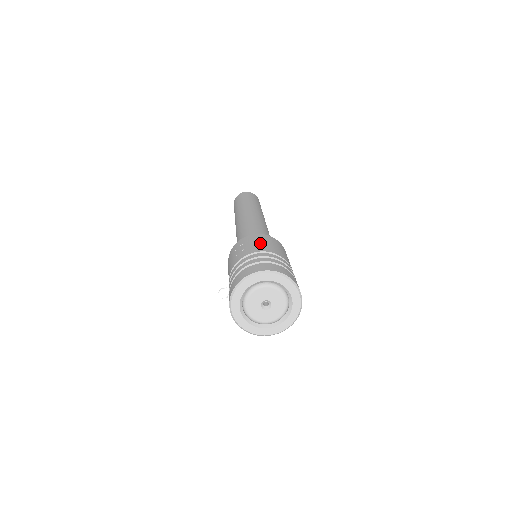
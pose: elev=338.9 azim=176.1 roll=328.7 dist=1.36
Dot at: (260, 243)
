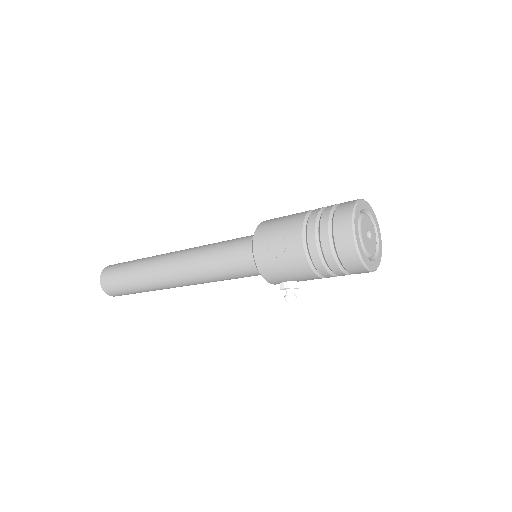
Dot at: (282, 223)
